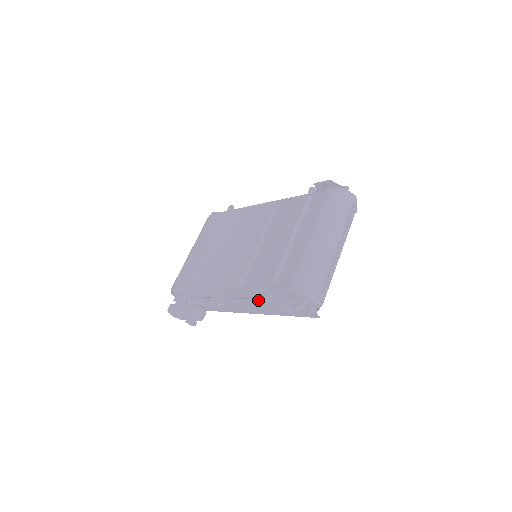
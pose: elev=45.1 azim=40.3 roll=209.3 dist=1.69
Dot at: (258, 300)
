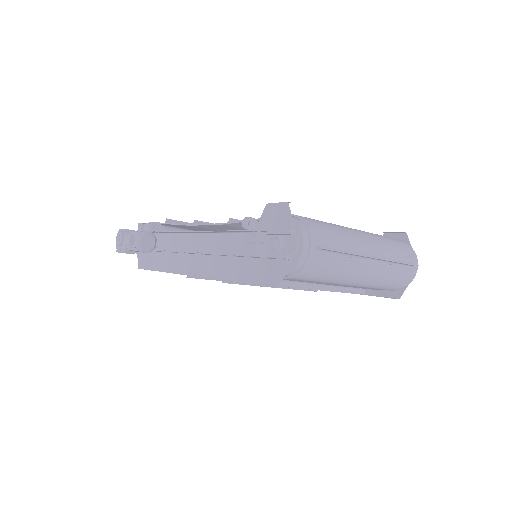
Dot at: occluded
